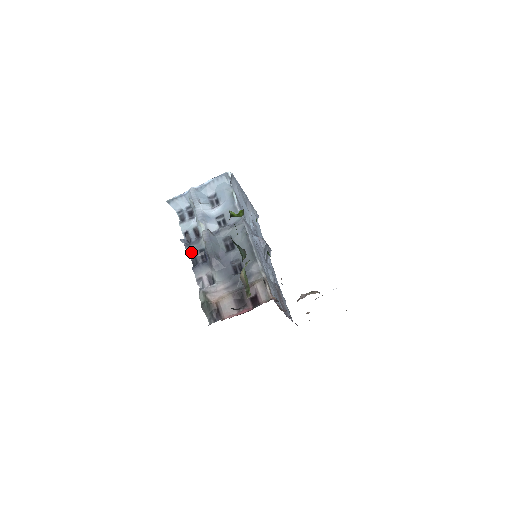
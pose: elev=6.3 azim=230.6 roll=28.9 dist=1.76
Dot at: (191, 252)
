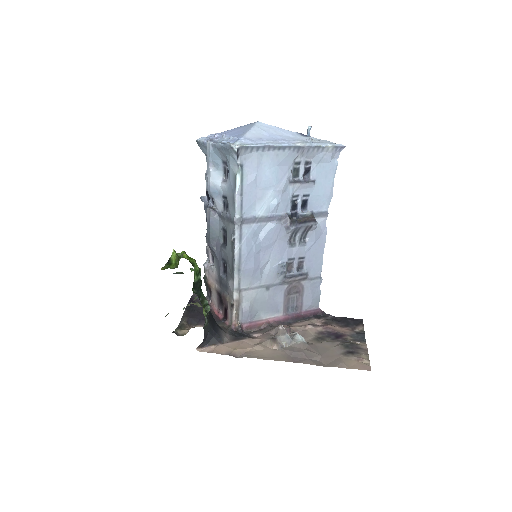
Dot at: occluded
